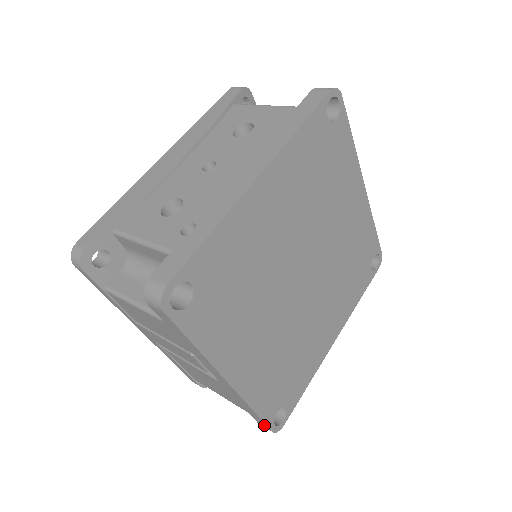
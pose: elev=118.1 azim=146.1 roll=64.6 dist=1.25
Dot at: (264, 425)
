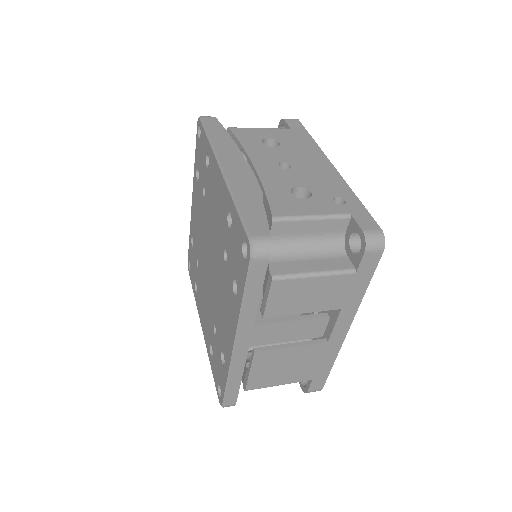
Dot at: (320, 385)
